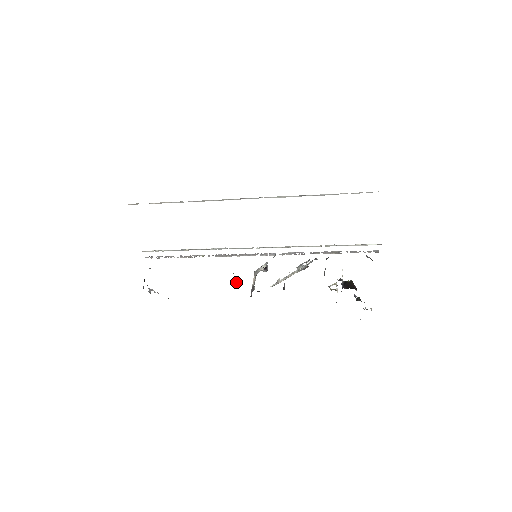
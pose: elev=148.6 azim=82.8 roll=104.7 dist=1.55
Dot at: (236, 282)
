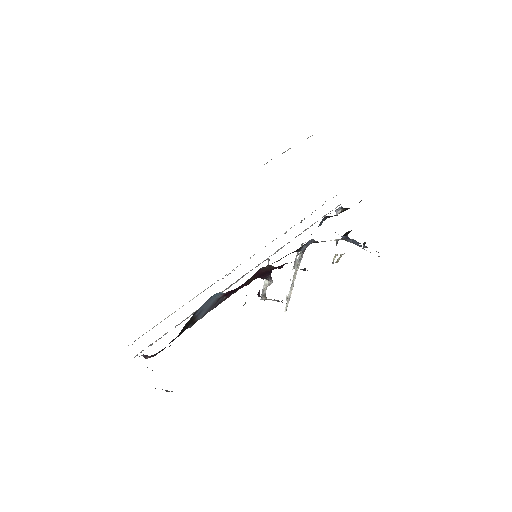
Dot at: (258, 293)
